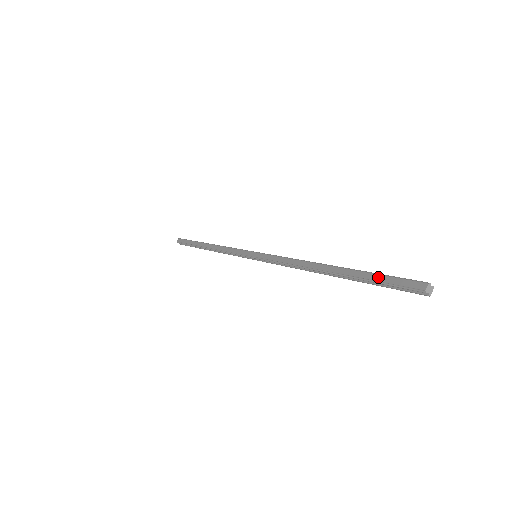
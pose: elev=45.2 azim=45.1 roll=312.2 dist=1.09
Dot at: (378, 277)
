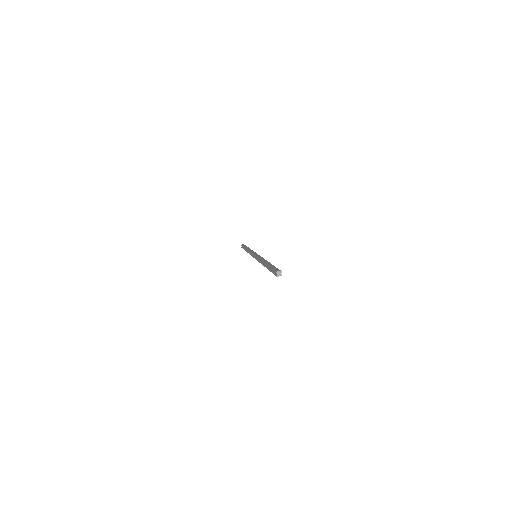
Dot at: (273, 266)
